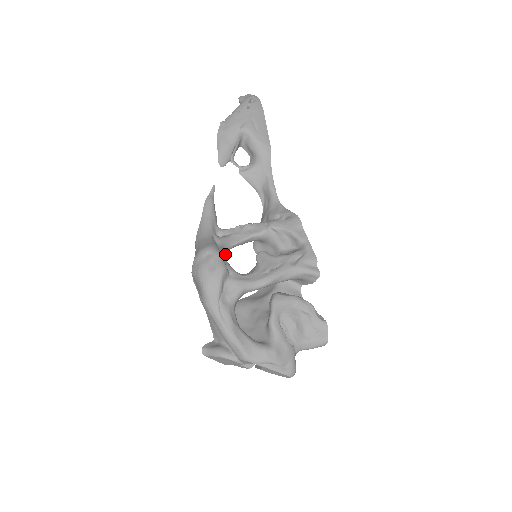
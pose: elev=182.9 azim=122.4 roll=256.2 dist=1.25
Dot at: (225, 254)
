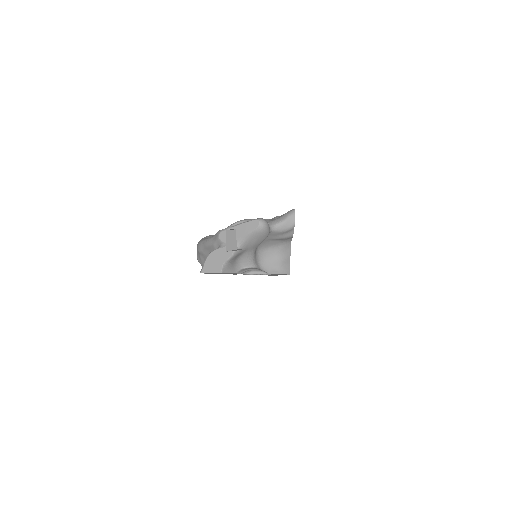
Dot at: occluded
